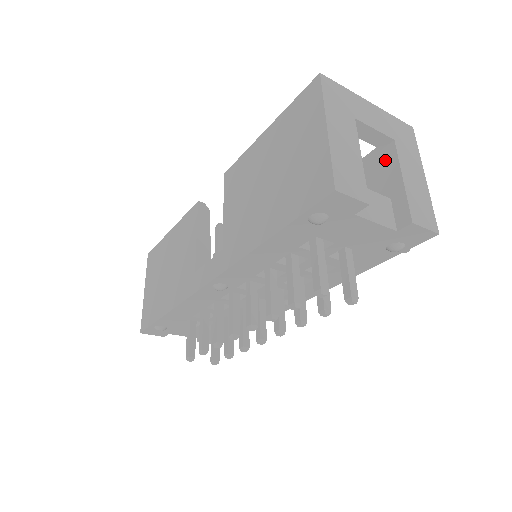
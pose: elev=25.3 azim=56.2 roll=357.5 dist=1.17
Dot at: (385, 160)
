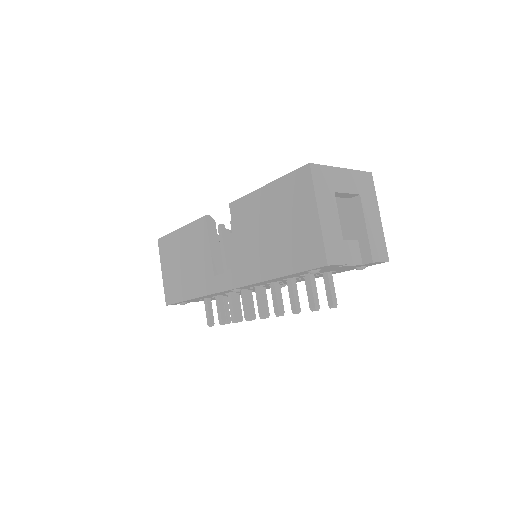
Dot at: (353, 208)
